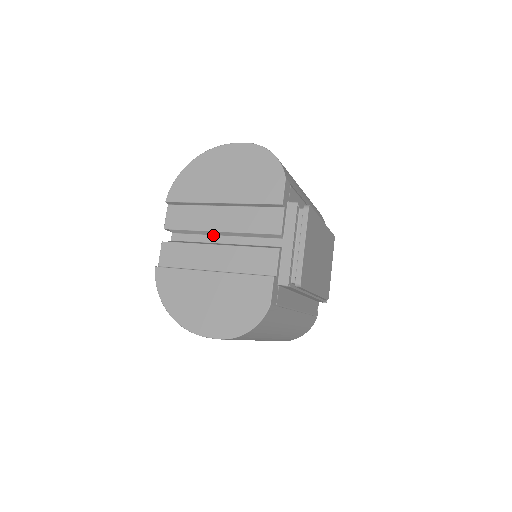
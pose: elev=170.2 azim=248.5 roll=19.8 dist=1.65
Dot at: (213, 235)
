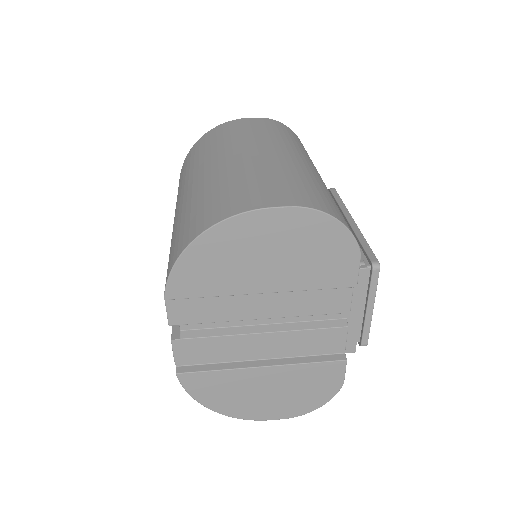
Dot at: occluded
